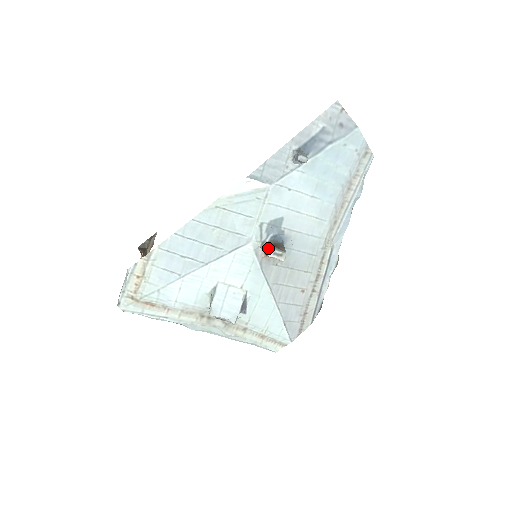
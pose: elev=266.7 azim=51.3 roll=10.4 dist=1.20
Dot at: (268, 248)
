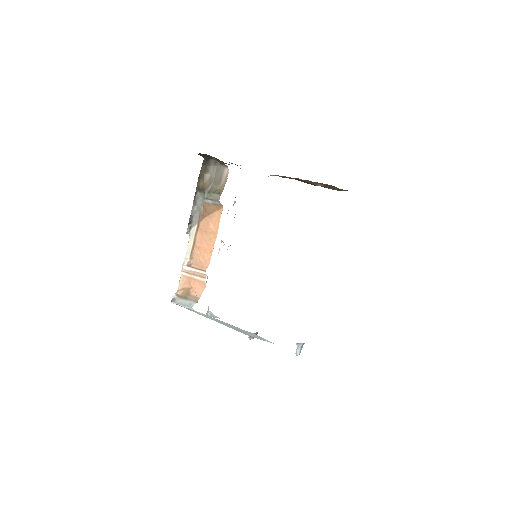
Dot at: (252, 337)
